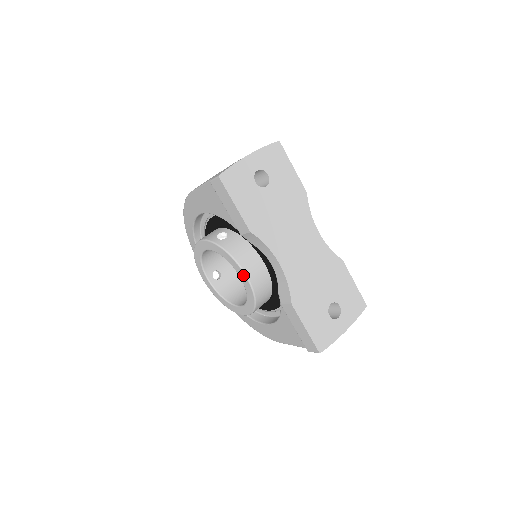
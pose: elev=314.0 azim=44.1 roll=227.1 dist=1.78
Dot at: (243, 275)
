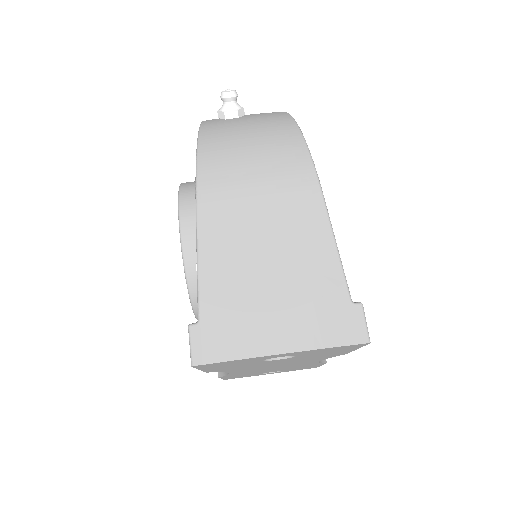
Dot at: occluded
